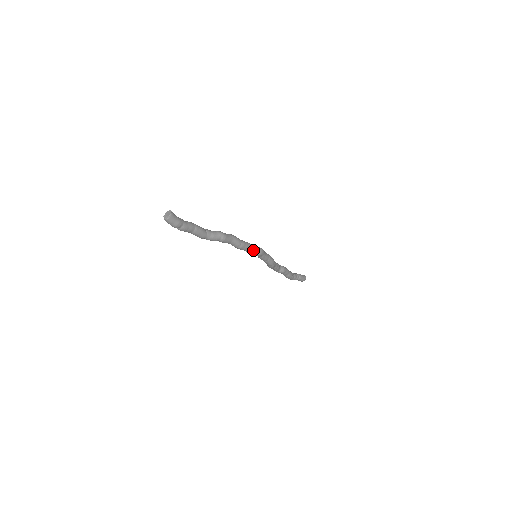
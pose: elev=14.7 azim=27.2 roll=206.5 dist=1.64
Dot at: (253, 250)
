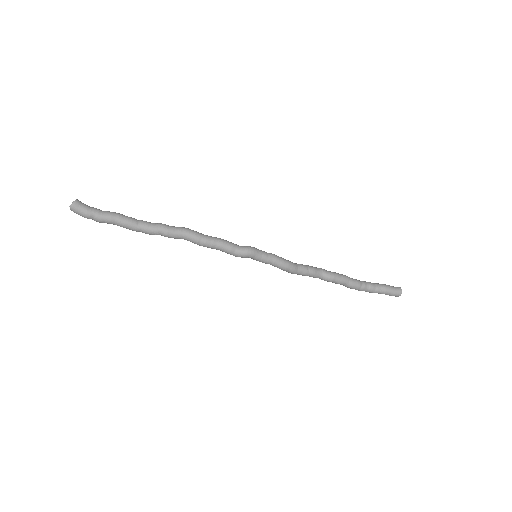
Dot at: (228, 249)
